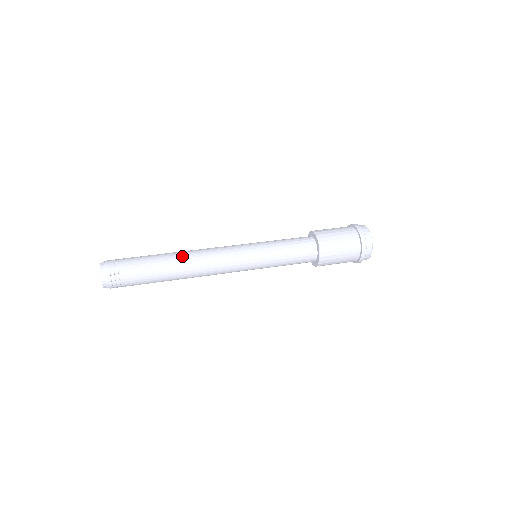
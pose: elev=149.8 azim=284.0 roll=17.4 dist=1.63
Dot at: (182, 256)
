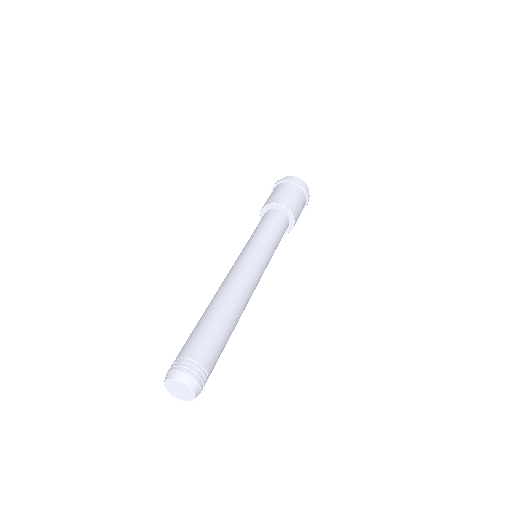
Dot at: (220, 300)
